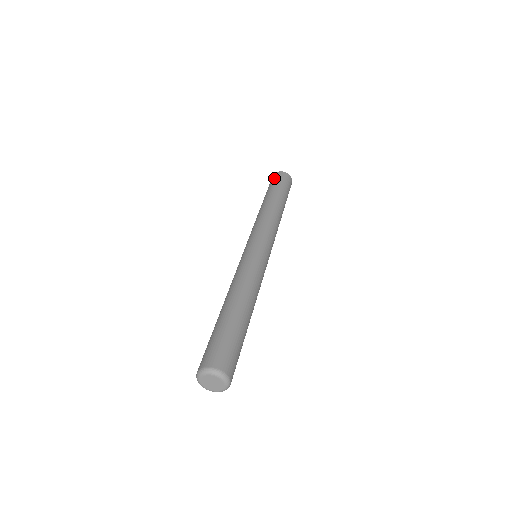
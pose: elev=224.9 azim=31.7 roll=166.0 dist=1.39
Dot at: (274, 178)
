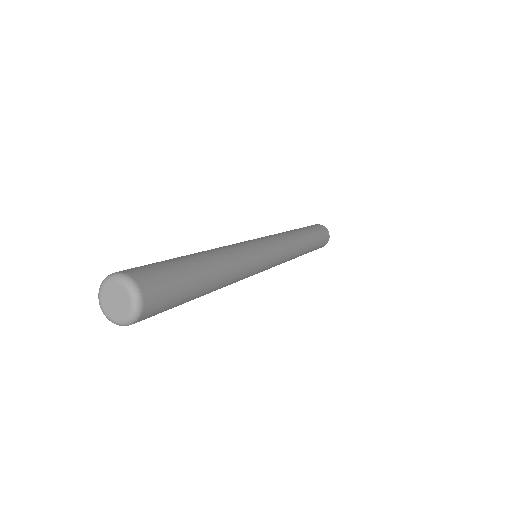
Dot at: occluded
